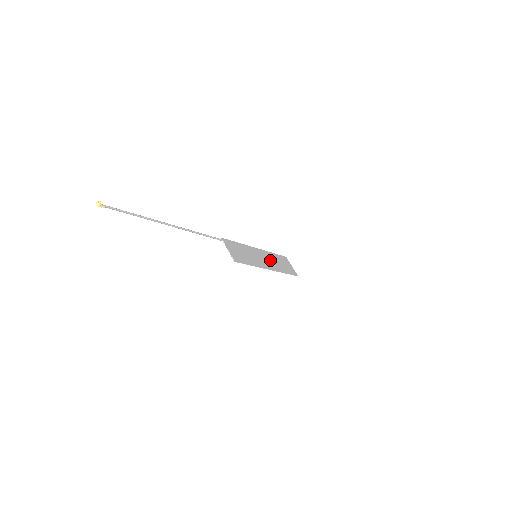
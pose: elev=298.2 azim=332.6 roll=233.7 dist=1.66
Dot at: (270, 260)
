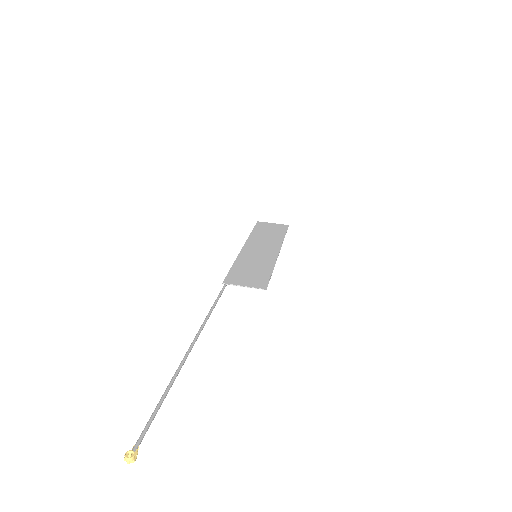
Dot at: (263, 243)
